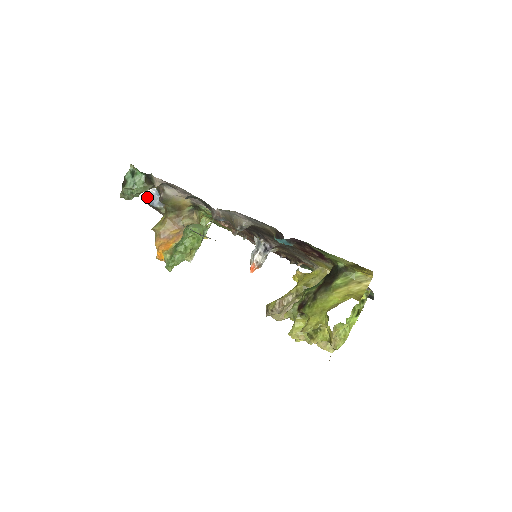
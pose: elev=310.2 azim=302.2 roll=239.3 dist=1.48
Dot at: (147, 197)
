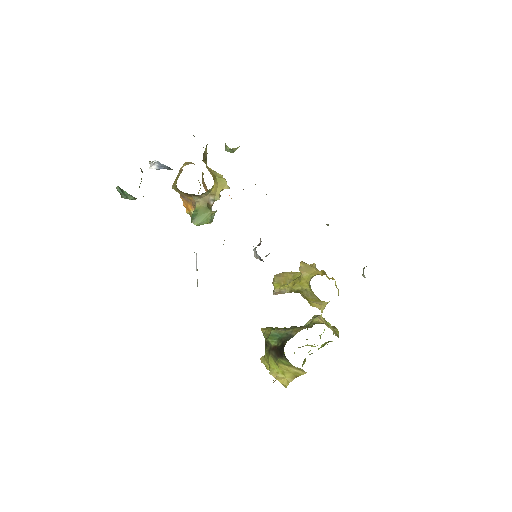
Dot at: (155, 166)
